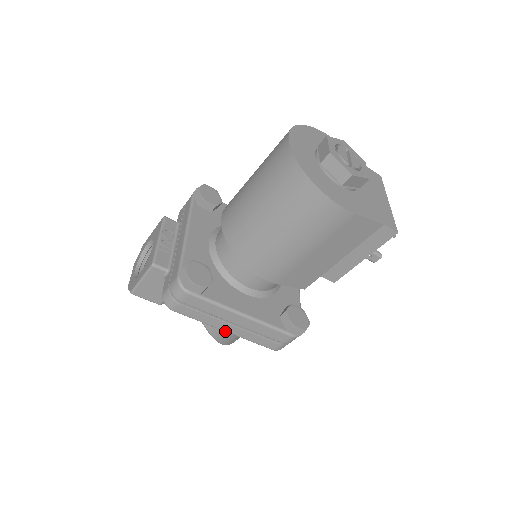
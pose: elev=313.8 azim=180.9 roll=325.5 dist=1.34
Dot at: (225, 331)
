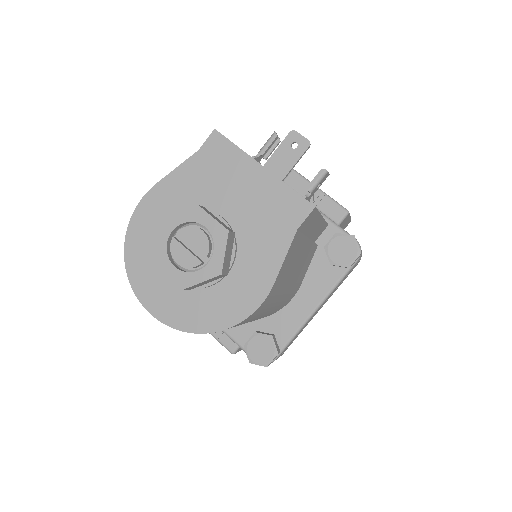
Dot at: occluded
